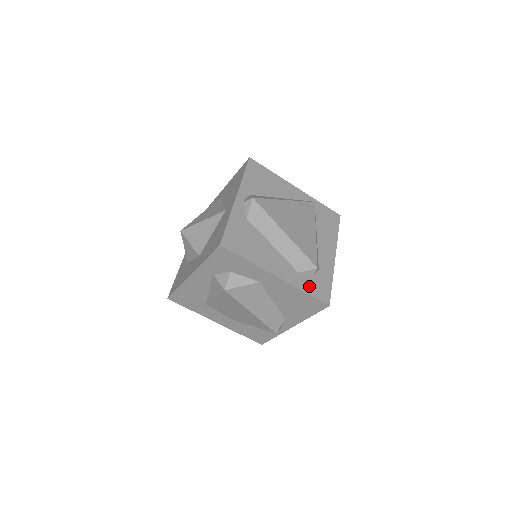
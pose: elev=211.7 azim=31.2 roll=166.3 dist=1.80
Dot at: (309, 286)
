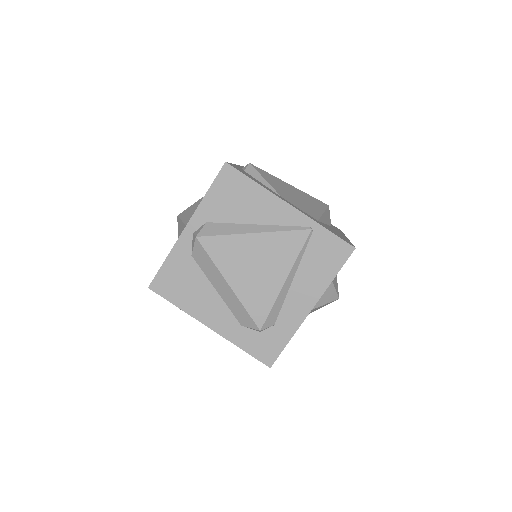
Dot at: (250, 342)
